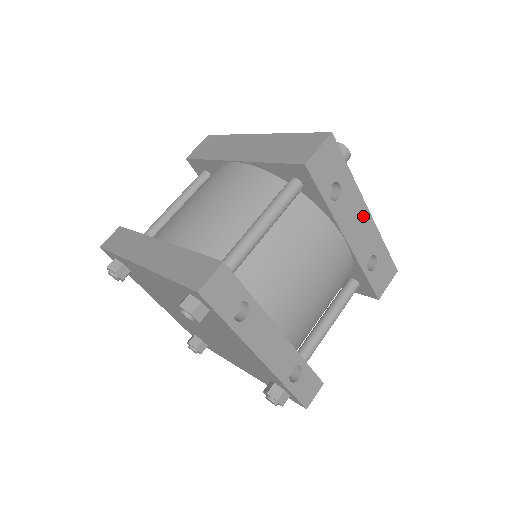
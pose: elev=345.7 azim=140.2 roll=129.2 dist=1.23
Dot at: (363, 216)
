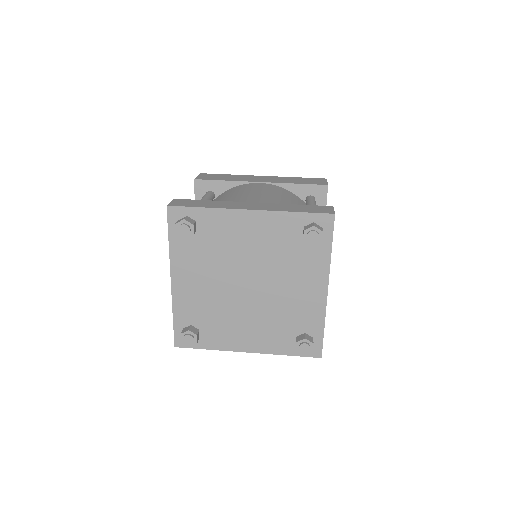
Dot at: occluded
